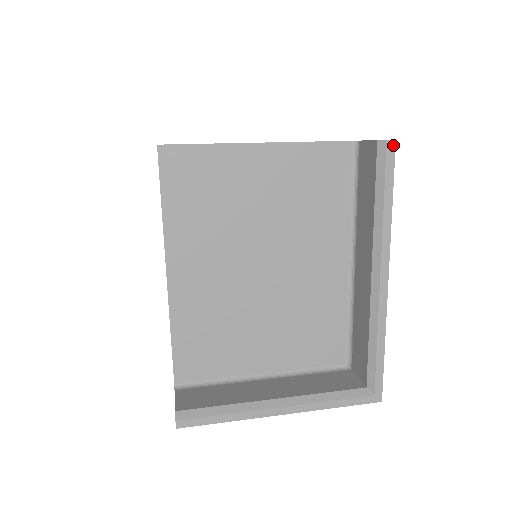
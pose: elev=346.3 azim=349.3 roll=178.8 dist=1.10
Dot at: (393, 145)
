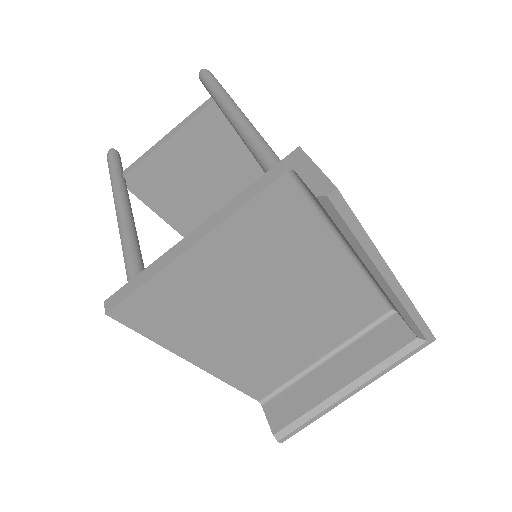
Dot at: (337, 194)
